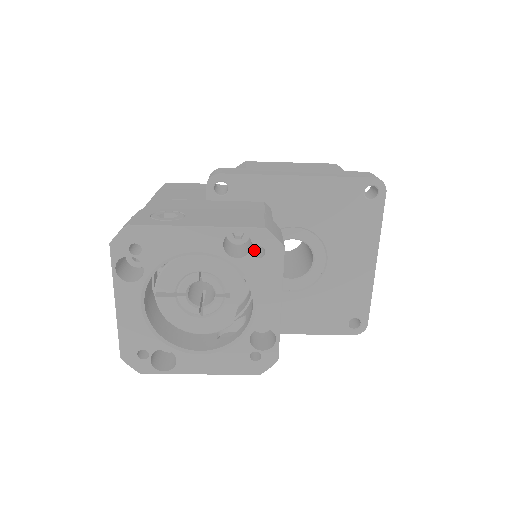
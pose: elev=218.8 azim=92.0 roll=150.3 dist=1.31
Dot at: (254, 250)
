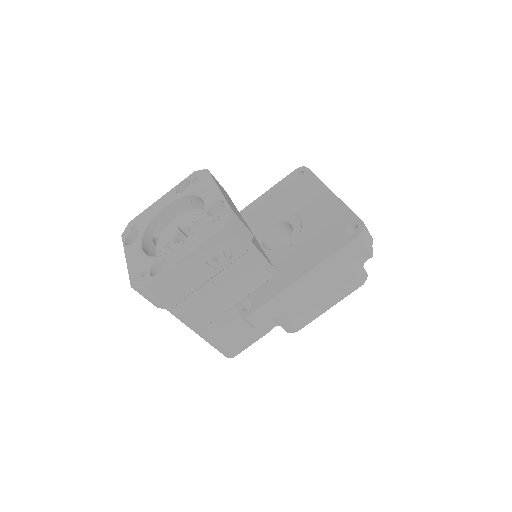
Dot at: occluded
